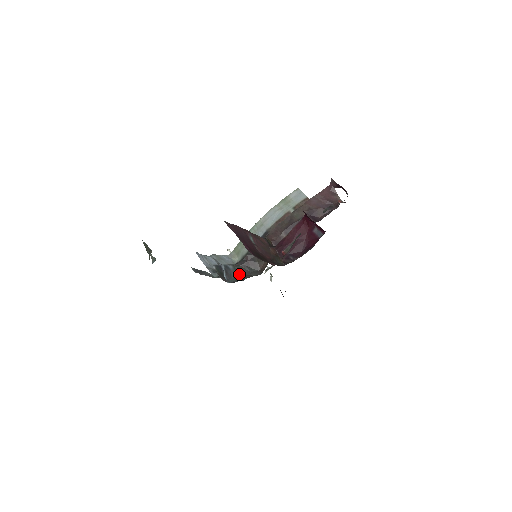
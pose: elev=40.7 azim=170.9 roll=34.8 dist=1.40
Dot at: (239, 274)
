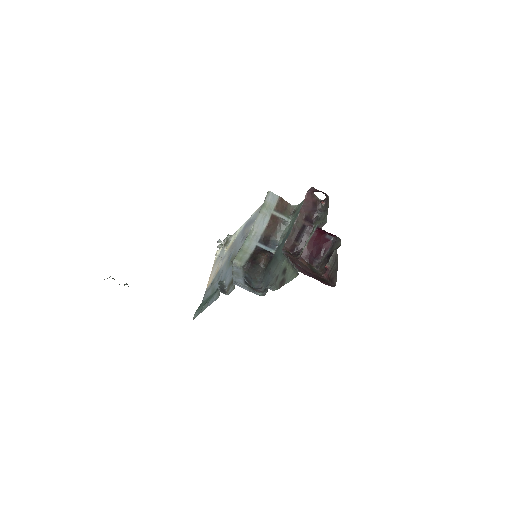
Dot at: (252, 276)
